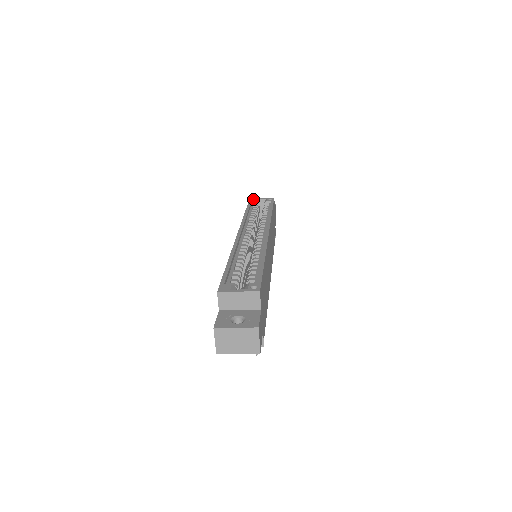
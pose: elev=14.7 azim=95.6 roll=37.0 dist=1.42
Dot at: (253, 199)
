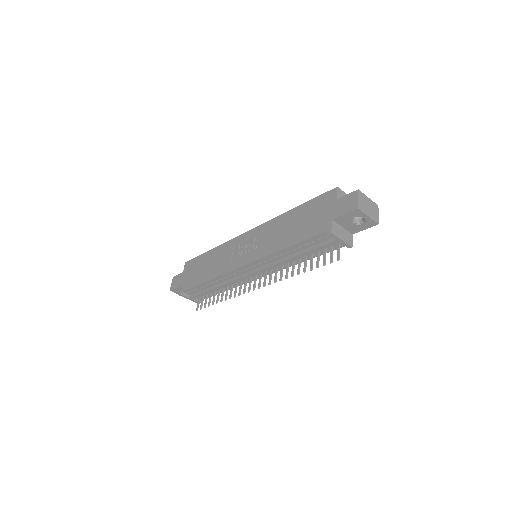
Dot at: occluded
